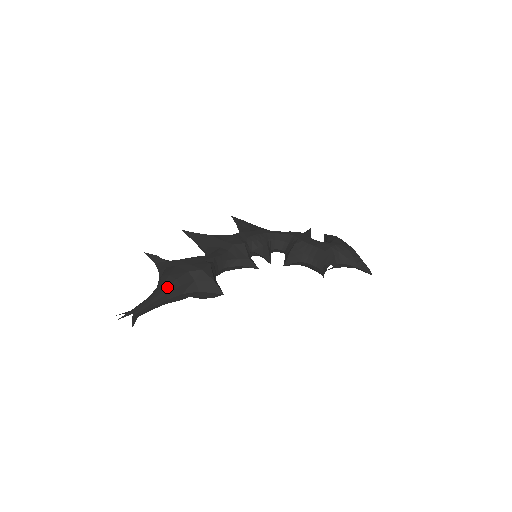
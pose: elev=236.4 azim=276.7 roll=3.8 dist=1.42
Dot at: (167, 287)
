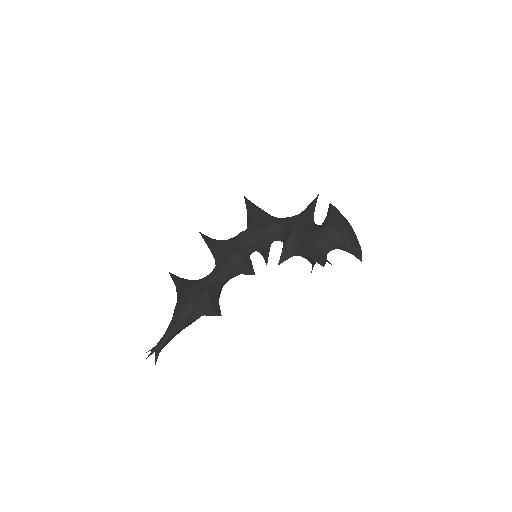
Dot at: (177, 321)
